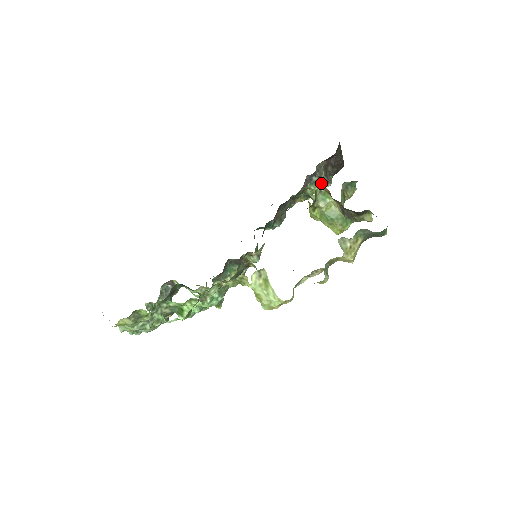
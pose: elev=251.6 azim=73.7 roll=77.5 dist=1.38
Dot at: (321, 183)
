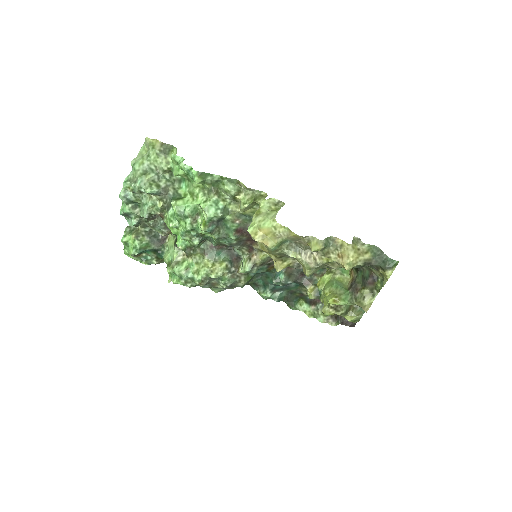
Dot at: (329, 315)
